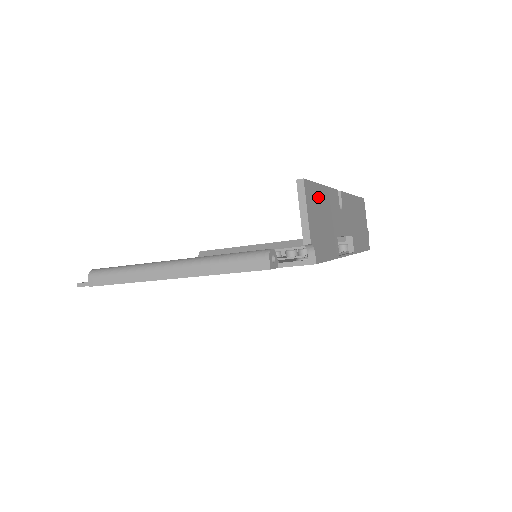
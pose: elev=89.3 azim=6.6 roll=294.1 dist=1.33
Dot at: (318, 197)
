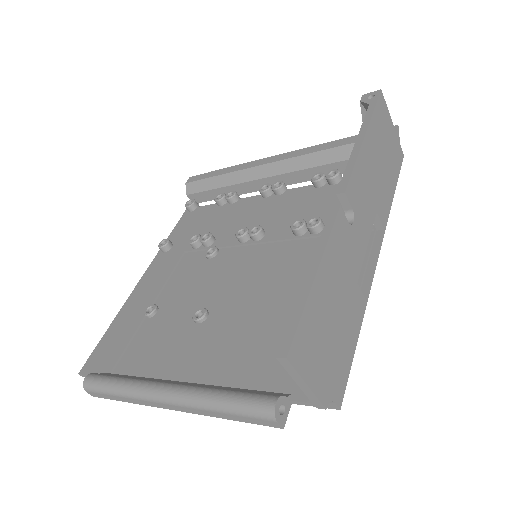
Dot at: (316, 313)
